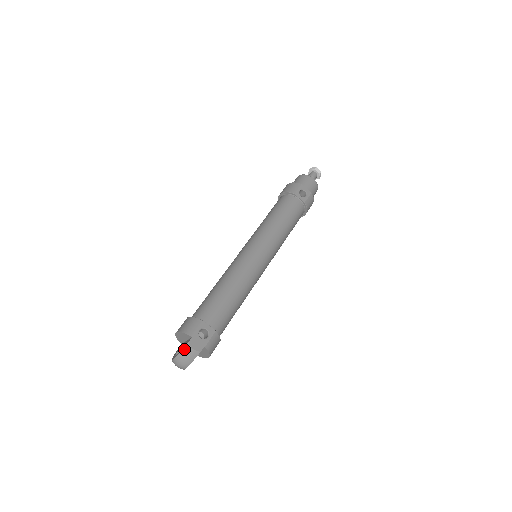
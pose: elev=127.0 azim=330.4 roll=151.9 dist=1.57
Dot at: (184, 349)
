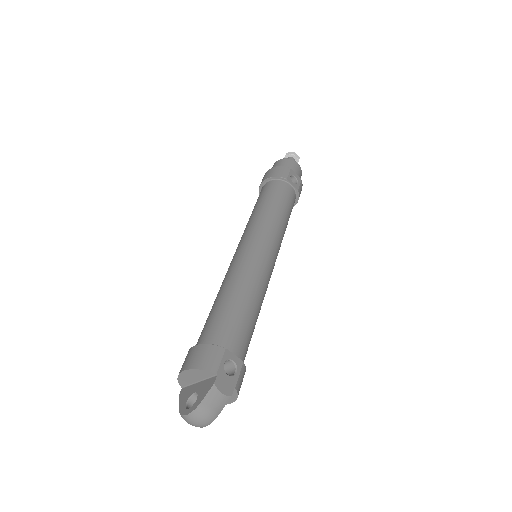
Dot at: (208, 395)
